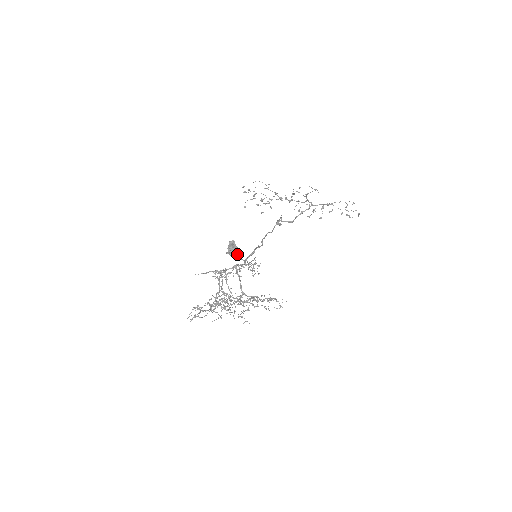
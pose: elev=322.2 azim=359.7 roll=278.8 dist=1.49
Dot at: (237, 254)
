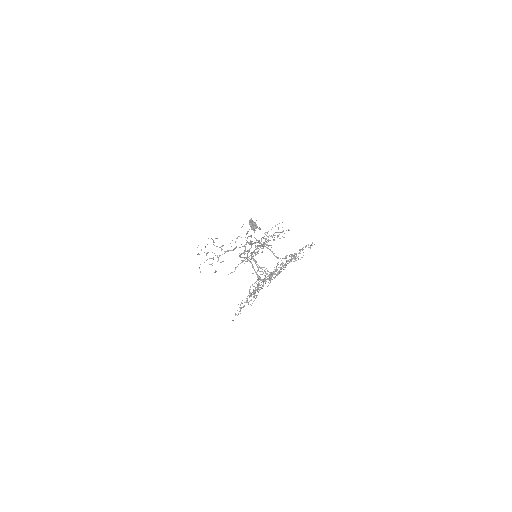
Dot at: (259, 228)
